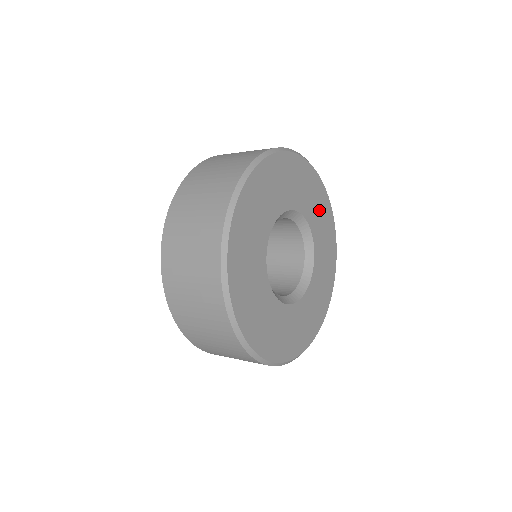
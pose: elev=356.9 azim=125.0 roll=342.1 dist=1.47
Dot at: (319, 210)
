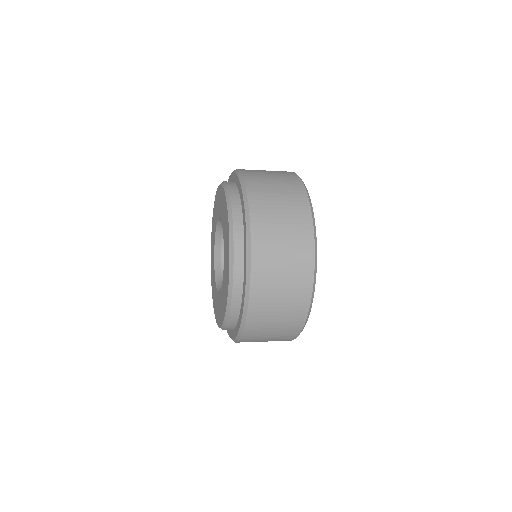
Dot at: occluded
